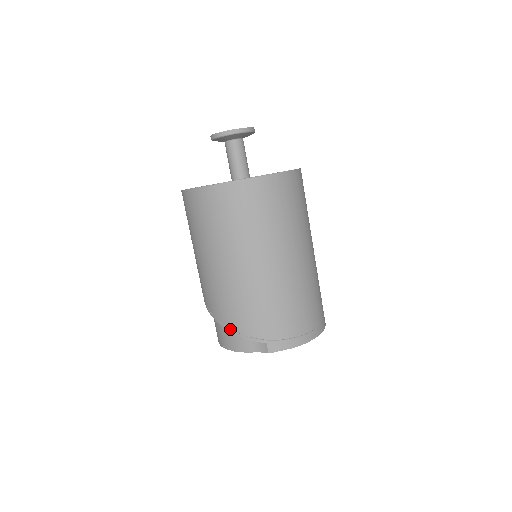
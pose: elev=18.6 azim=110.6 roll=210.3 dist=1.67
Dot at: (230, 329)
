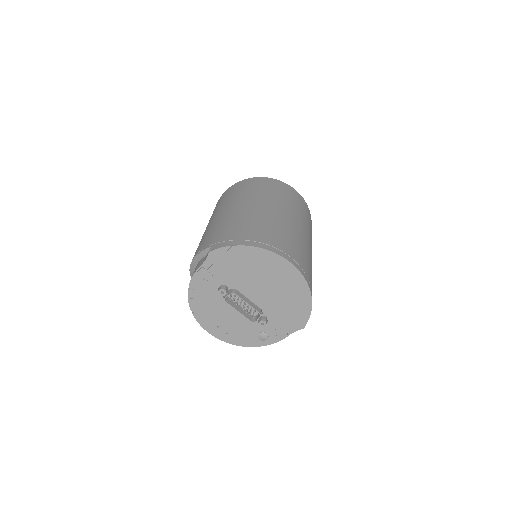
Dot at: occluded
